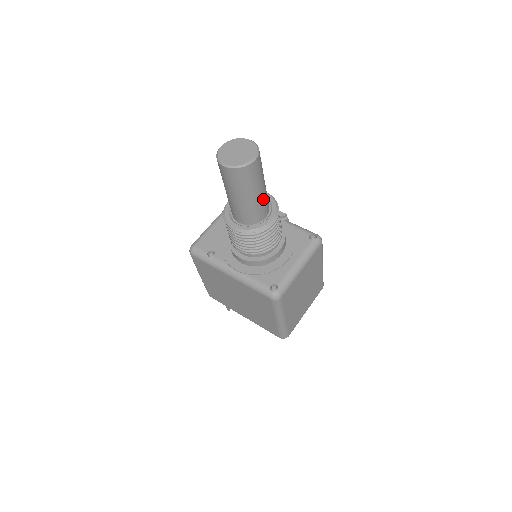
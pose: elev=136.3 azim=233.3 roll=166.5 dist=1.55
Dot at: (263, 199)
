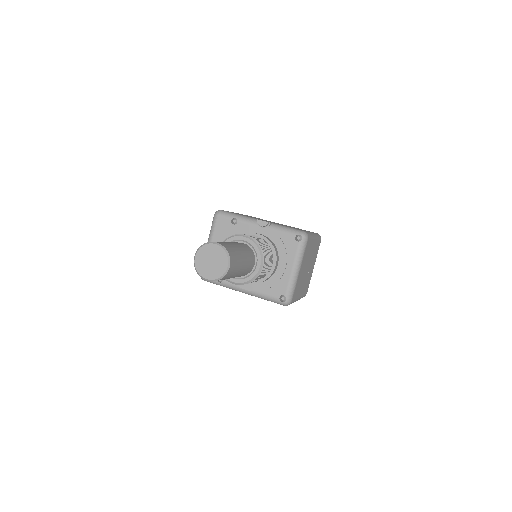
Dot at: (247, 264)
